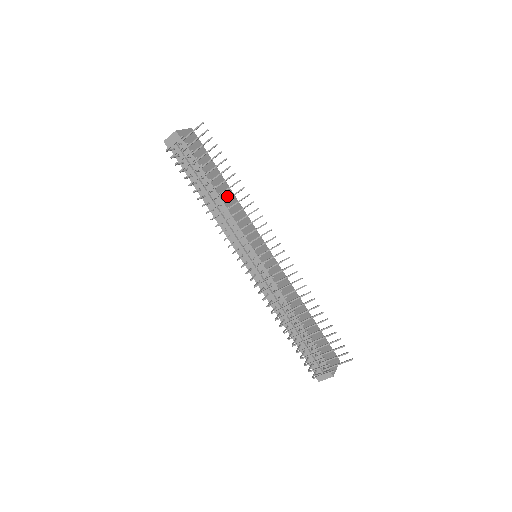
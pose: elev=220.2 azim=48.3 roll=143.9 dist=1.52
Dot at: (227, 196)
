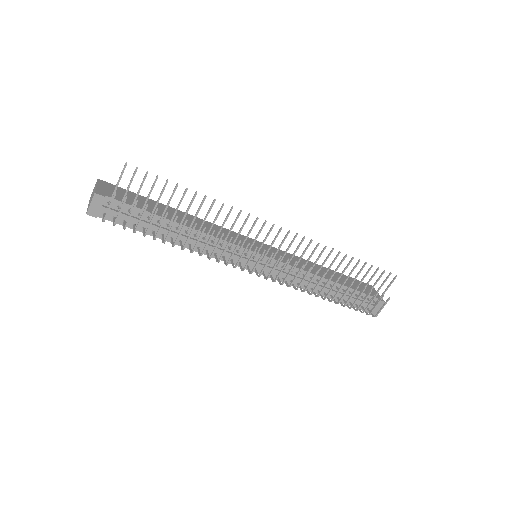
Dot at: (190, 221)
